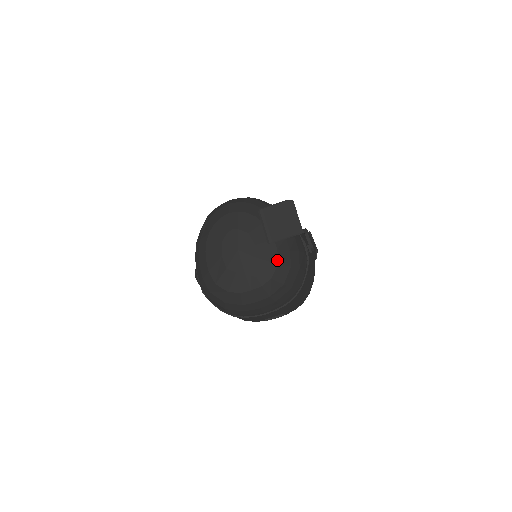
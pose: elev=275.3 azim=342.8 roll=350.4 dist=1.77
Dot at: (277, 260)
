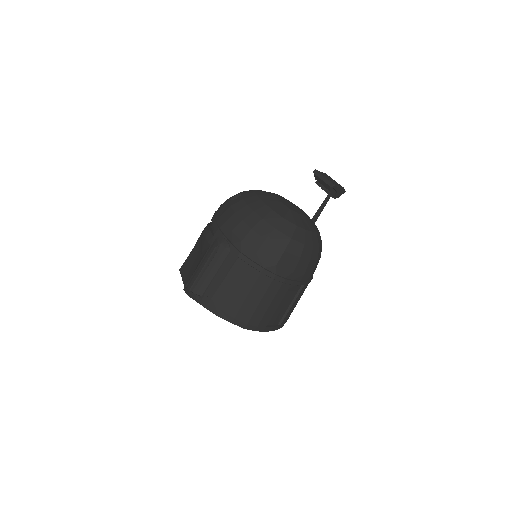
Dot at: occluded
